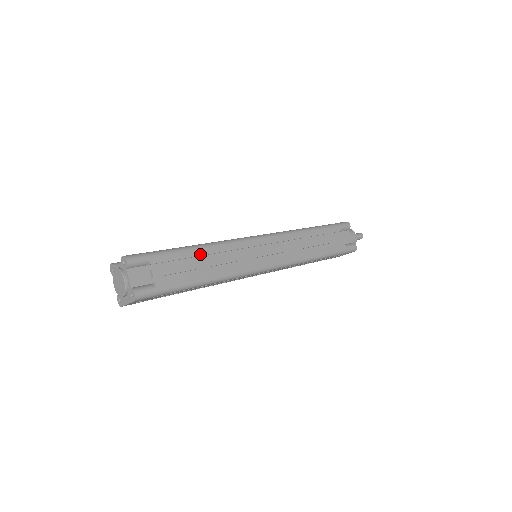
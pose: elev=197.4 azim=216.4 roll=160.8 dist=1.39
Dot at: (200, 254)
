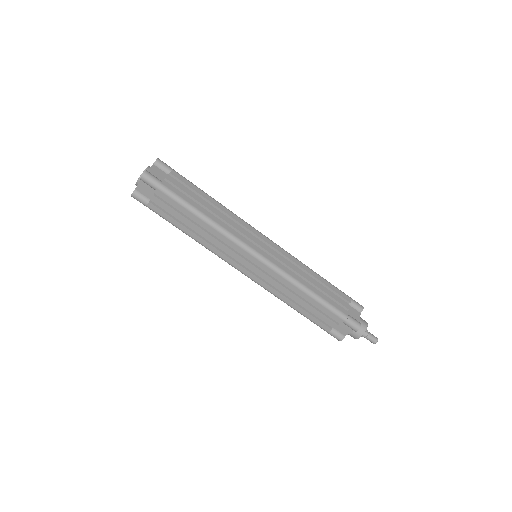
Dot at: (196, 220)
